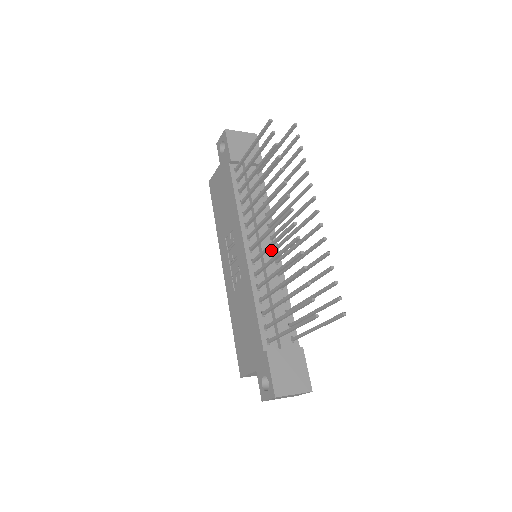
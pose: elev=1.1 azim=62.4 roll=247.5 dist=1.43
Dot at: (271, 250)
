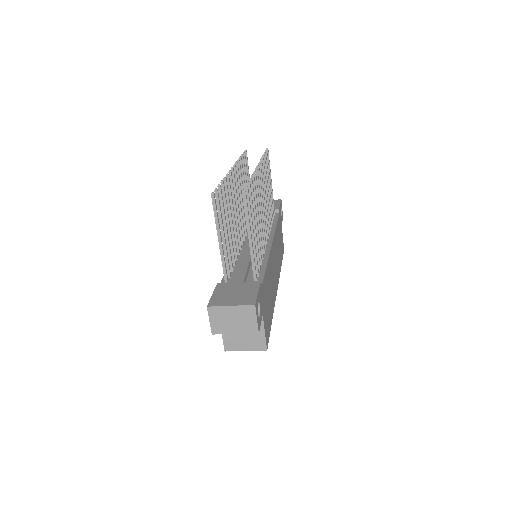
Dot at: occluded
